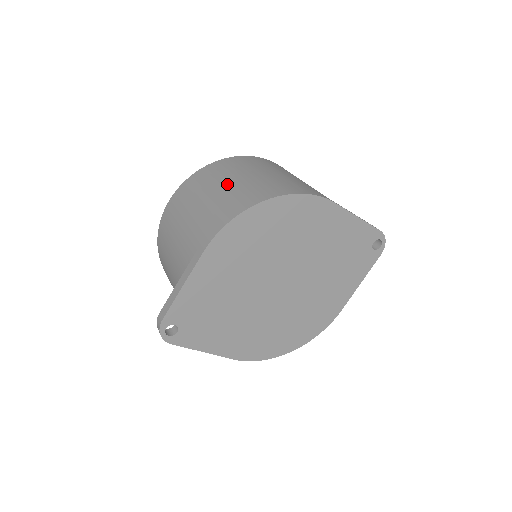
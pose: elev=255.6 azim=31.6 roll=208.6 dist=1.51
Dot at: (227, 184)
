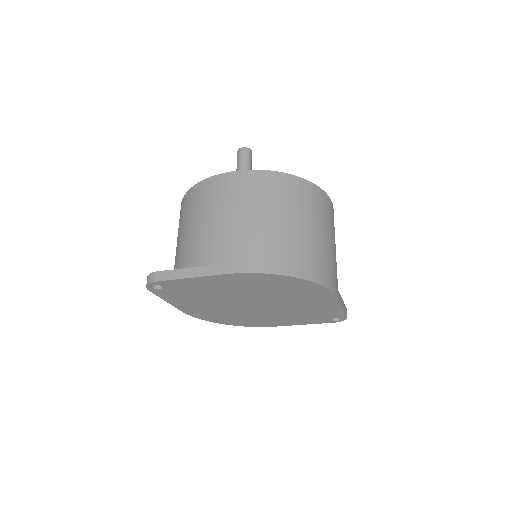
Dot at: (283, 222)
